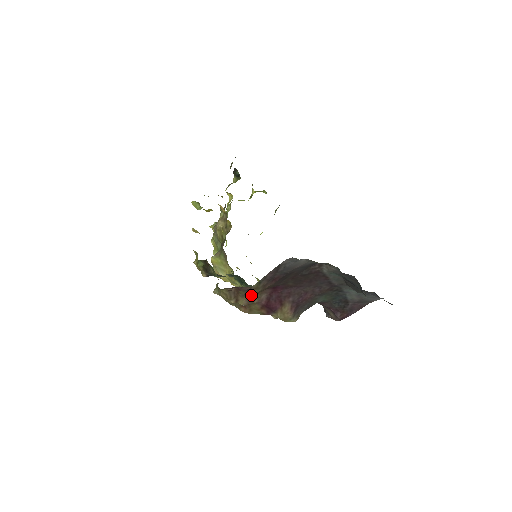
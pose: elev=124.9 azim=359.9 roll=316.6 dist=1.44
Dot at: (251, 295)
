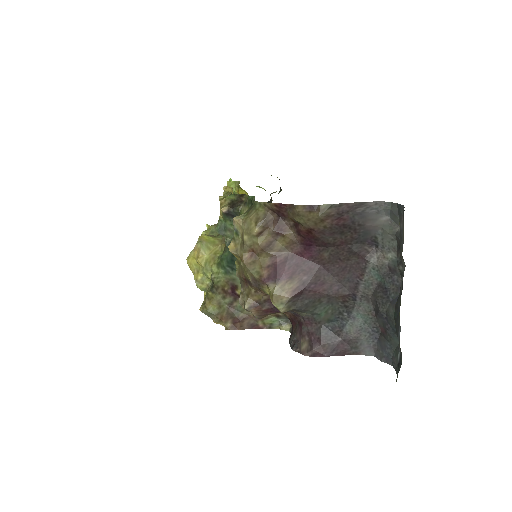
Dot at: (277, 240)
